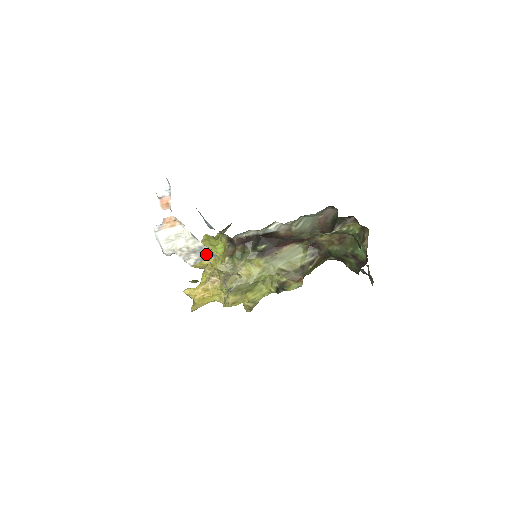
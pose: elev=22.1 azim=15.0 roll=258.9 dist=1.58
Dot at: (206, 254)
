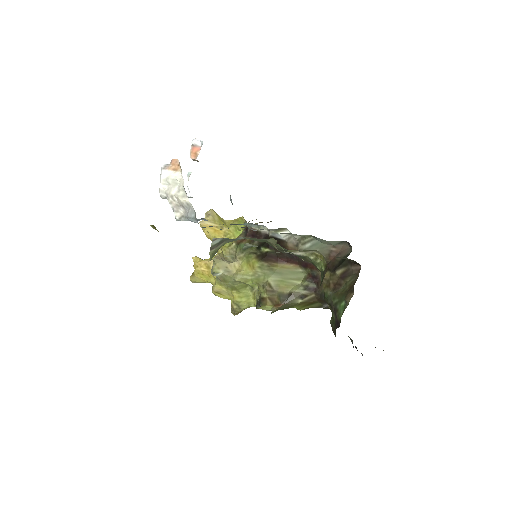
Dot at: (191, 214)
